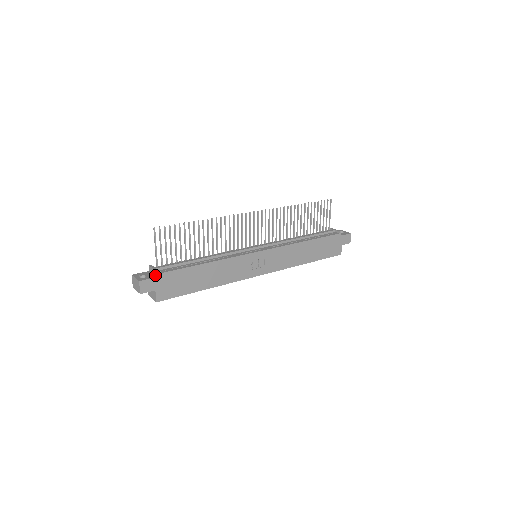
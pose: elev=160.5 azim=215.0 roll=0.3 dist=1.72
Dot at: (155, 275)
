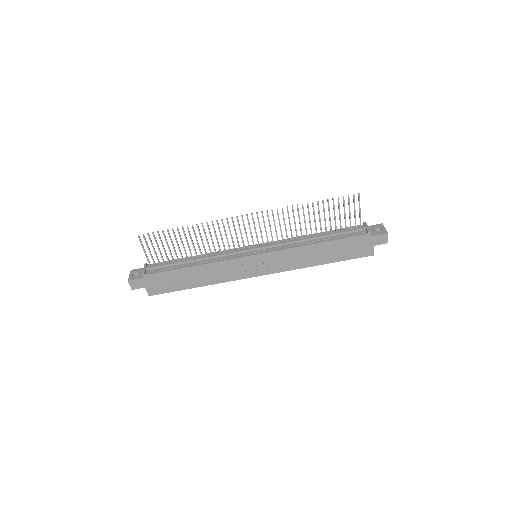
Dot at: (144, 275)
